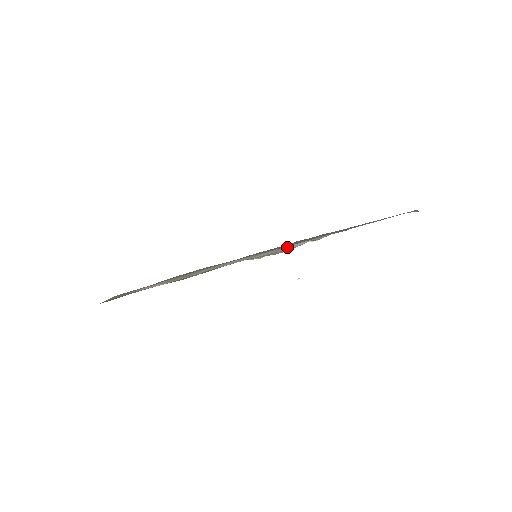
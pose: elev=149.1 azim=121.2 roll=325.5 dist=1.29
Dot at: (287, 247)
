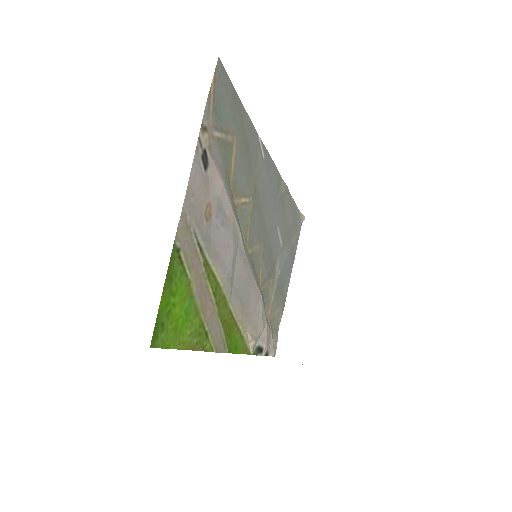
Dot at: (264, 307)
